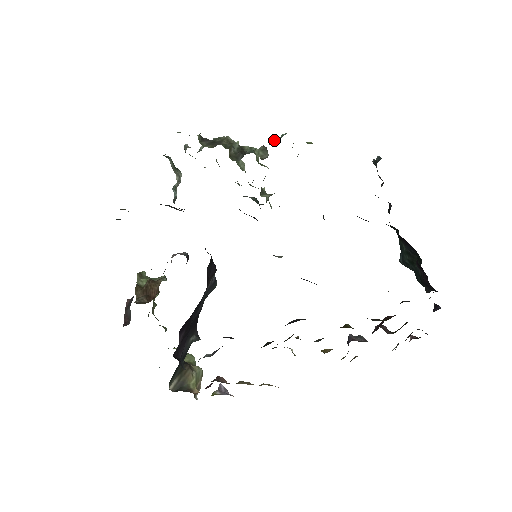
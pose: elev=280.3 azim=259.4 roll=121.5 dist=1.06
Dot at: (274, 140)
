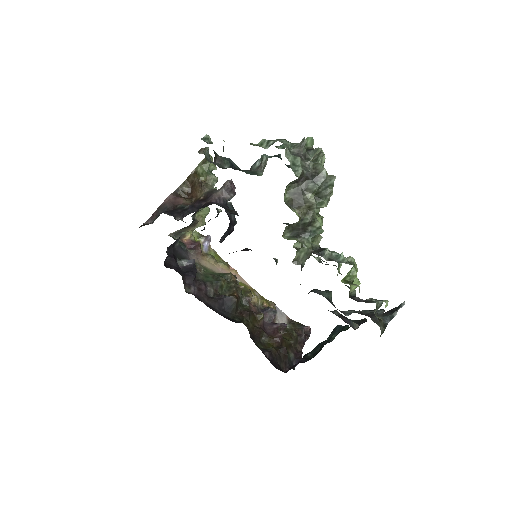
Dot at: (330, 252)
